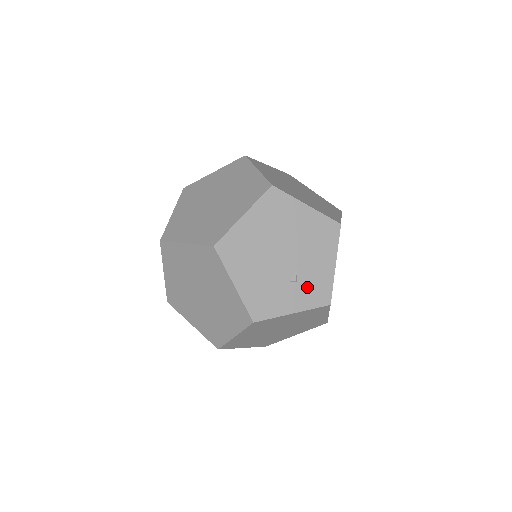
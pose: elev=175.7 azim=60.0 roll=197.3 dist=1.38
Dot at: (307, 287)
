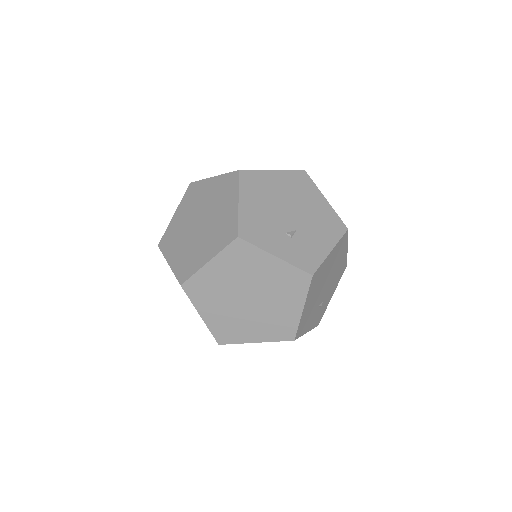
Dot at: (298, 248)
